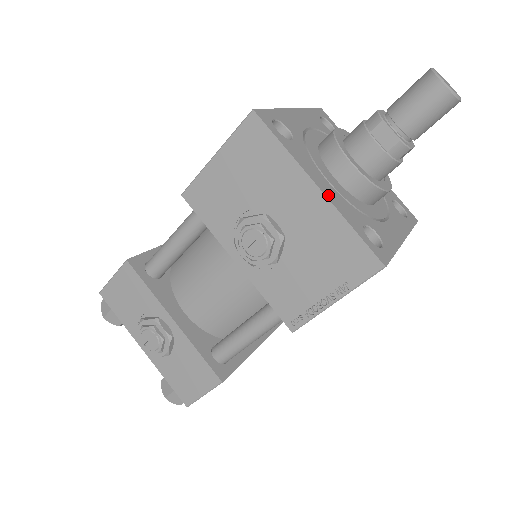
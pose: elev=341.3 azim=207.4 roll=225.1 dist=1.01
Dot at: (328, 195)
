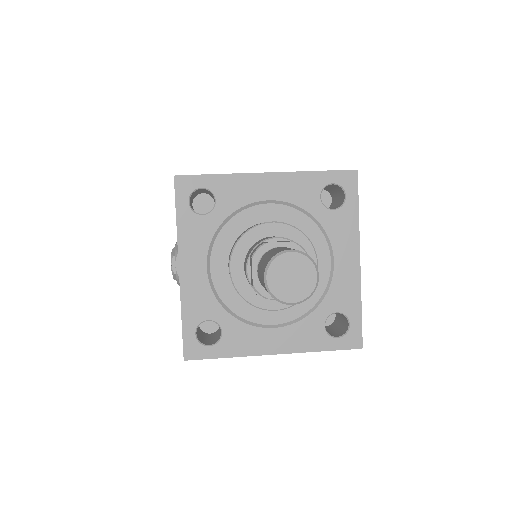
Dot at: (185, 280)
